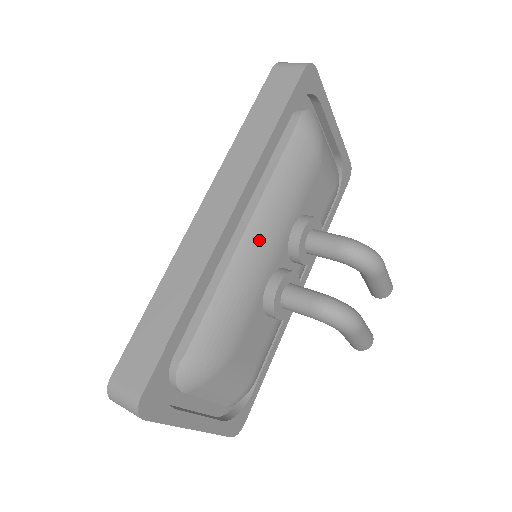
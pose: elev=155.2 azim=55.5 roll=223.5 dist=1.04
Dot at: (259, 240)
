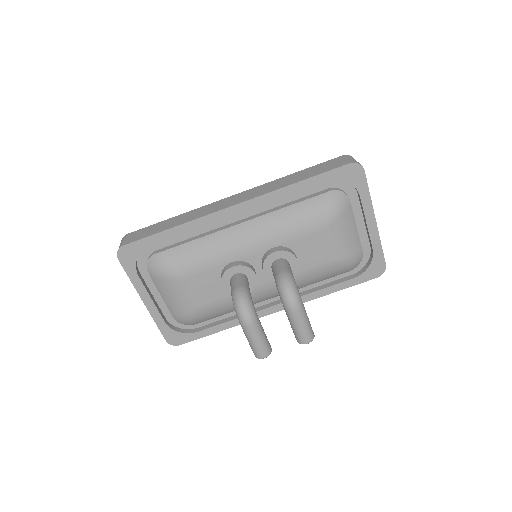
Dot at: (244, 234)
